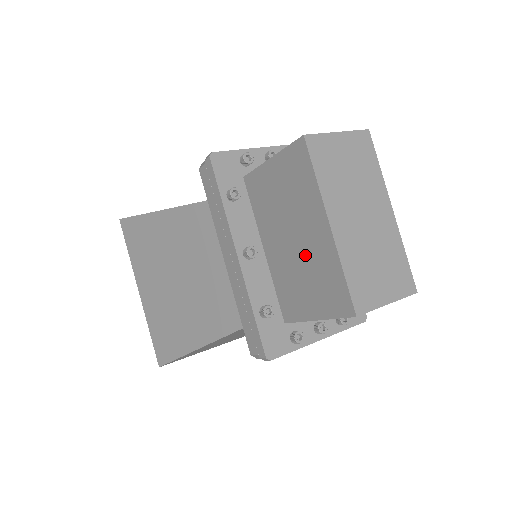
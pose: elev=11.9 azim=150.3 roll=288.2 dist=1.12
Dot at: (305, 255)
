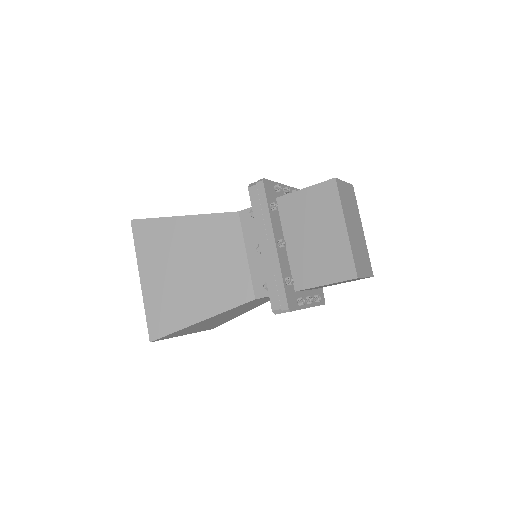
Dot at: (323, 245)
